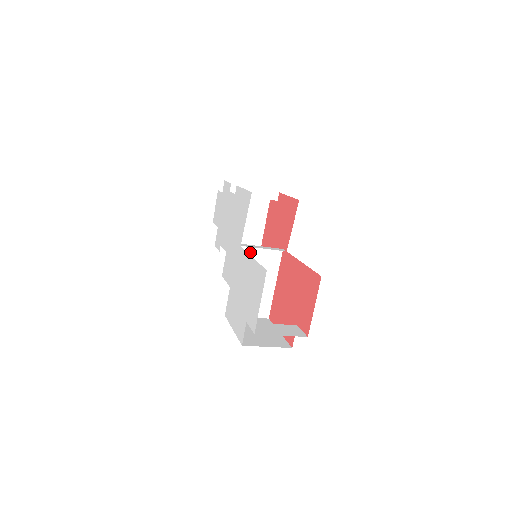
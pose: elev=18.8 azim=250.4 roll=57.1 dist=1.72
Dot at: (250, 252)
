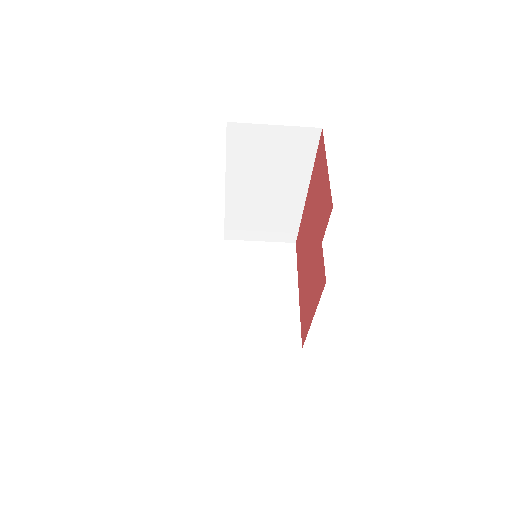
Dot at: (245, 250)
